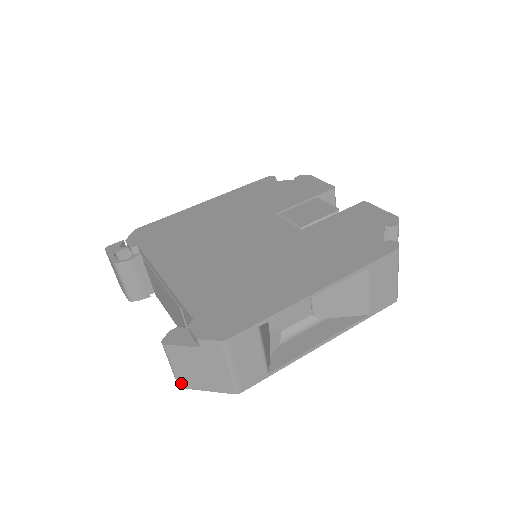
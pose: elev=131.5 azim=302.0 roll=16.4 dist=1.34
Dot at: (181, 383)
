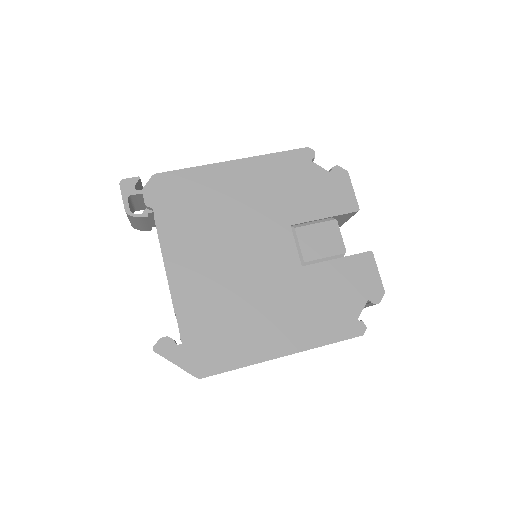
Dot at: occluded
